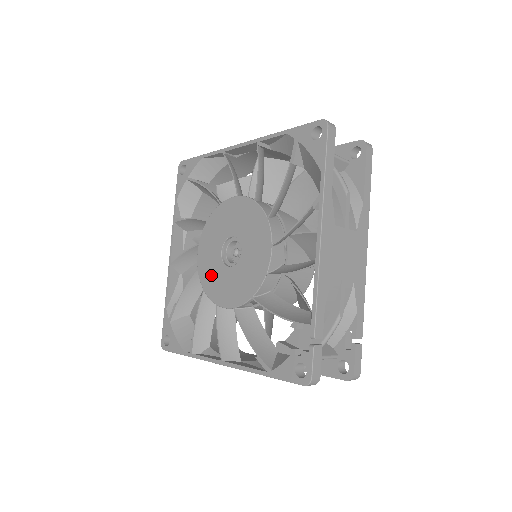
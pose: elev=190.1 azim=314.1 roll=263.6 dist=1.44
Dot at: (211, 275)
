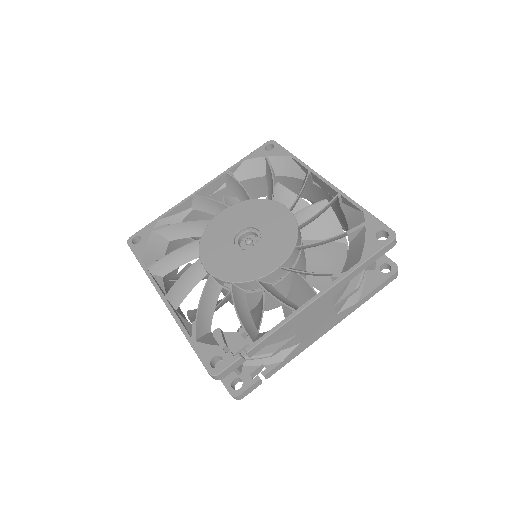
Dot at: (217, 236)
